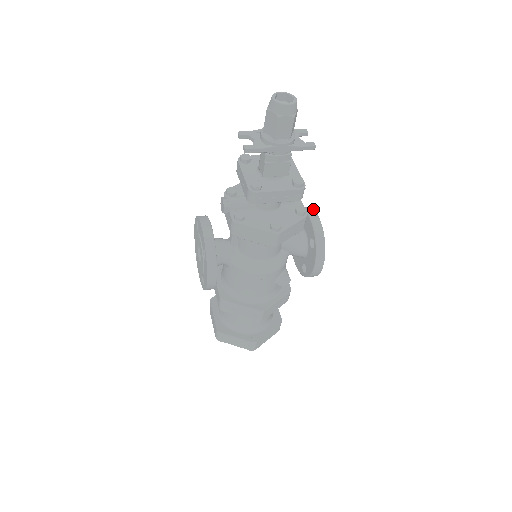
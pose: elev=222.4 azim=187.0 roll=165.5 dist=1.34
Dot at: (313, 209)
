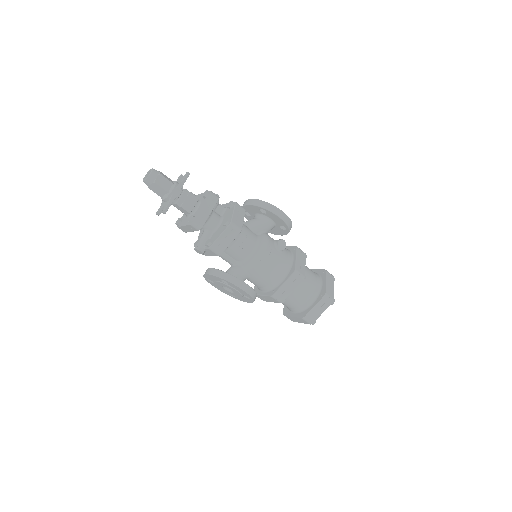
Dot at: occluded
